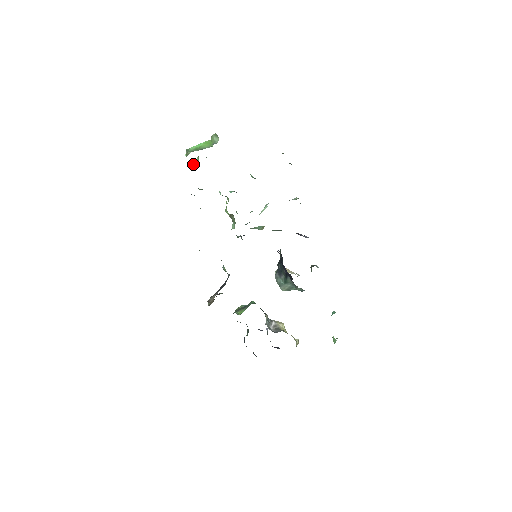
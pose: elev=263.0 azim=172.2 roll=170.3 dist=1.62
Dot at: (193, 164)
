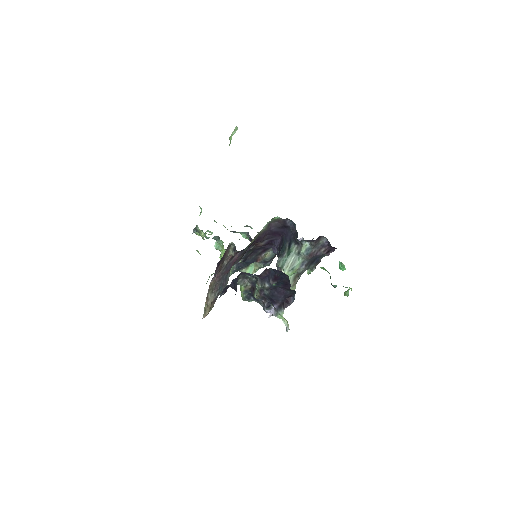
Dot at: occluded
